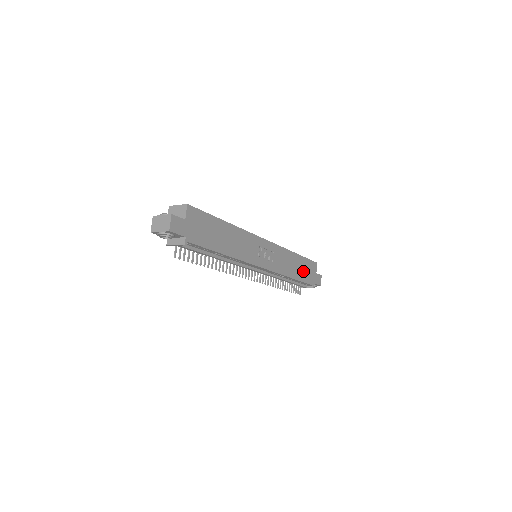
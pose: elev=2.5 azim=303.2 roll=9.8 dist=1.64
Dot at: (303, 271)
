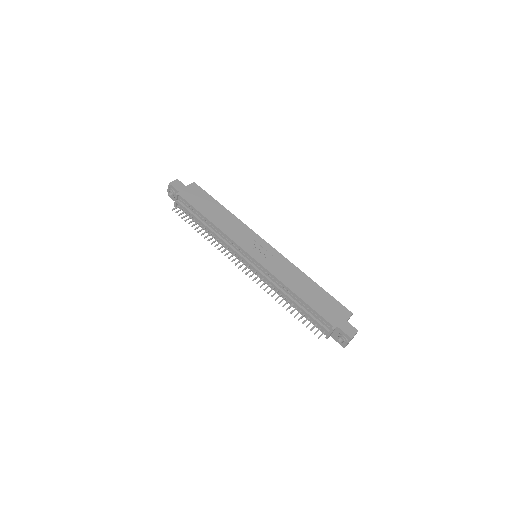
Dot at: (318, 301)
